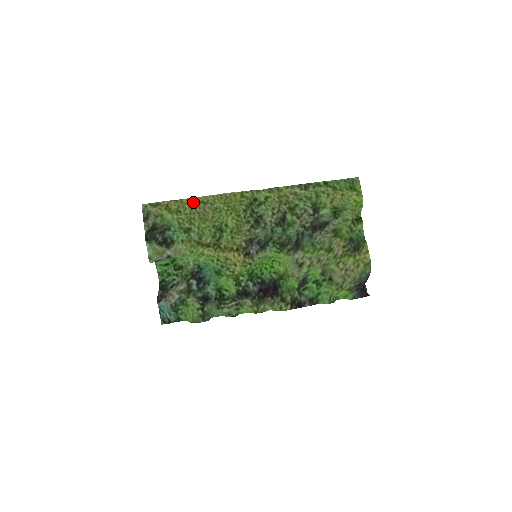
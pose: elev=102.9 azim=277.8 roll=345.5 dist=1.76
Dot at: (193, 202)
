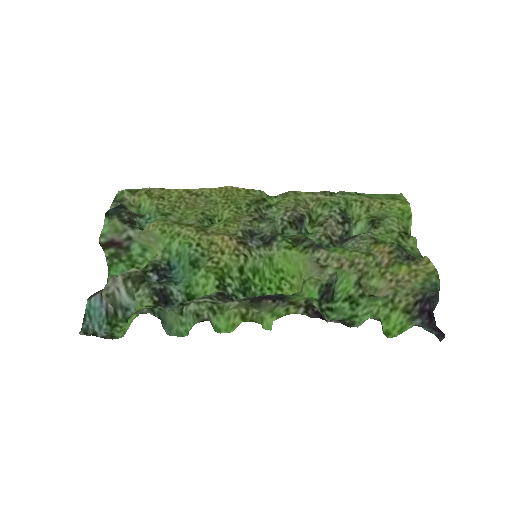
Dot at: (183, 193)
